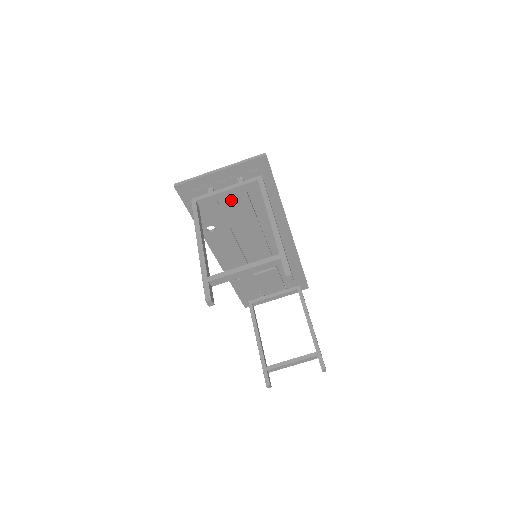
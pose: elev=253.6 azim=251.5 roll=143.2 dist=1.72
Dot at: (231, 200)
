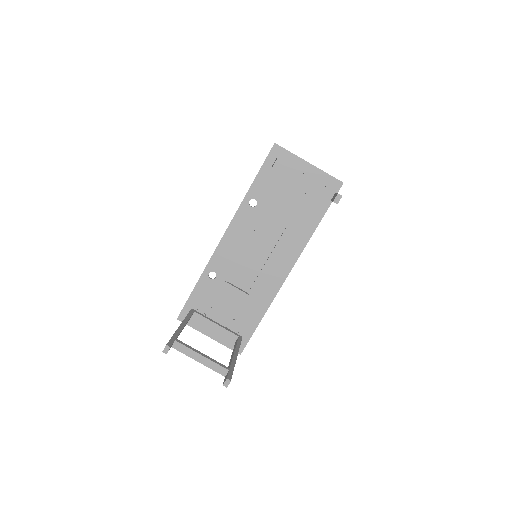
Dot at: (293, 190)
